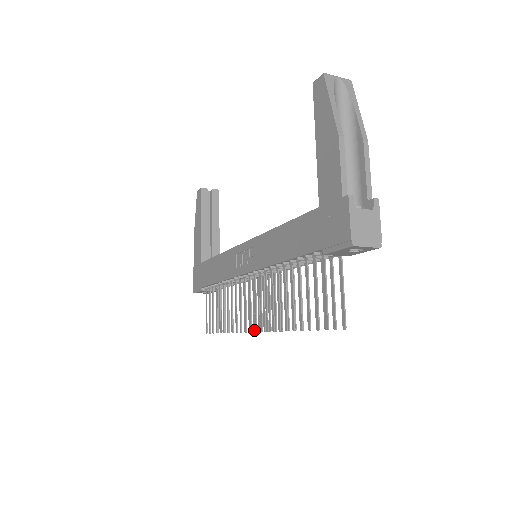
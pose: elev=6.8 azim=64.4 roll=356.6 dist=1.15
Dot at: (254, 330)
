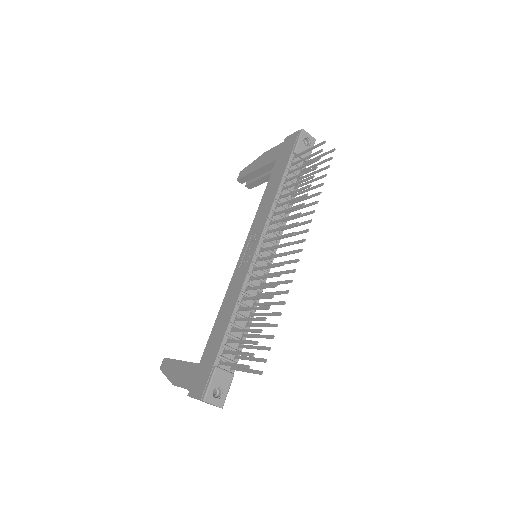
Dot at: (294, 270)
